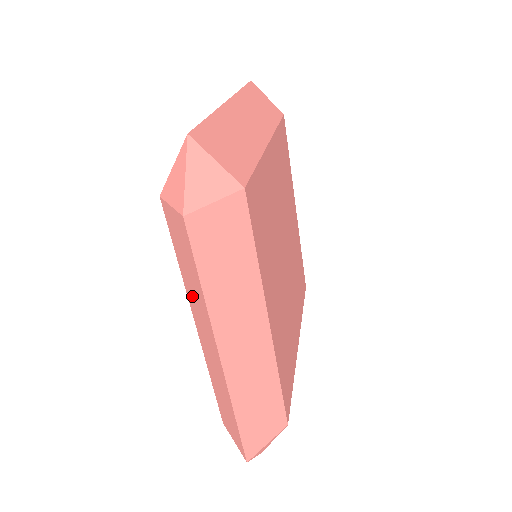
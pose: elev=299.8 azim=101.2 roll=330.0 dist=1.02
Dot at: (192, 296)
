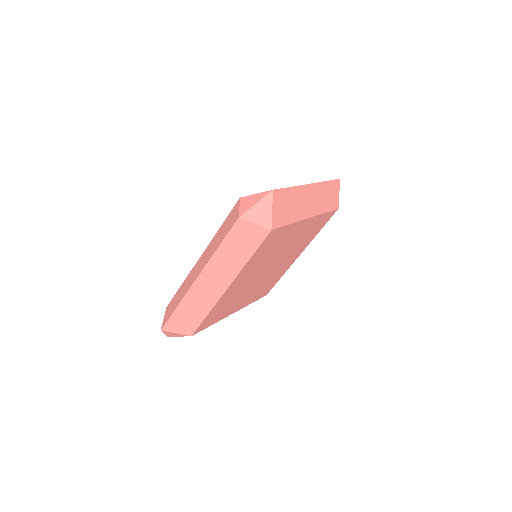
Dot at: (212, 245)
